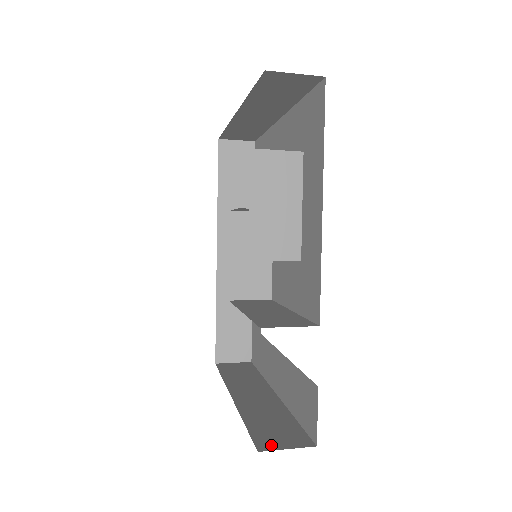
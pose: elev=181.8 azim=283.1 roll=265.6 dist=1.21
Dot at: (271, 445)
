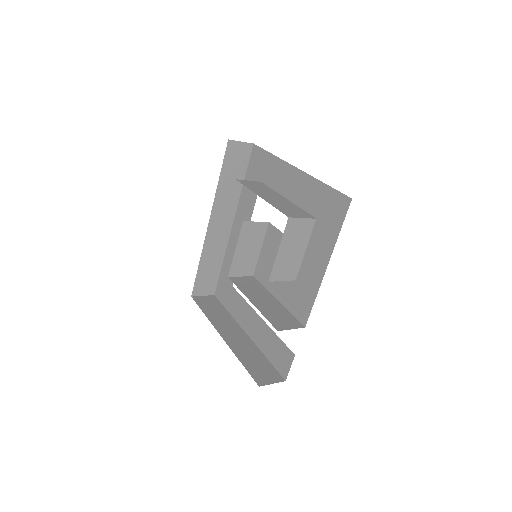
Dot at: (263, 381)
